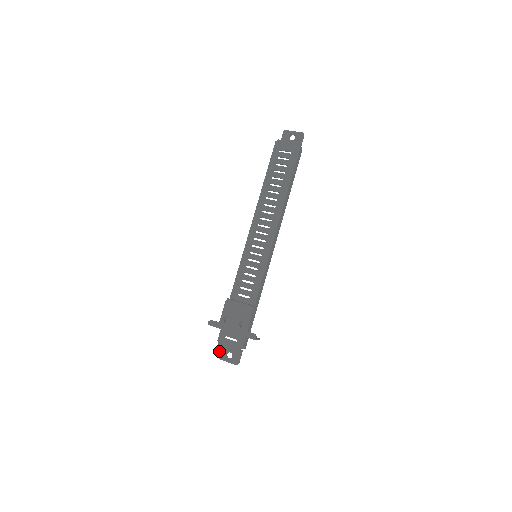
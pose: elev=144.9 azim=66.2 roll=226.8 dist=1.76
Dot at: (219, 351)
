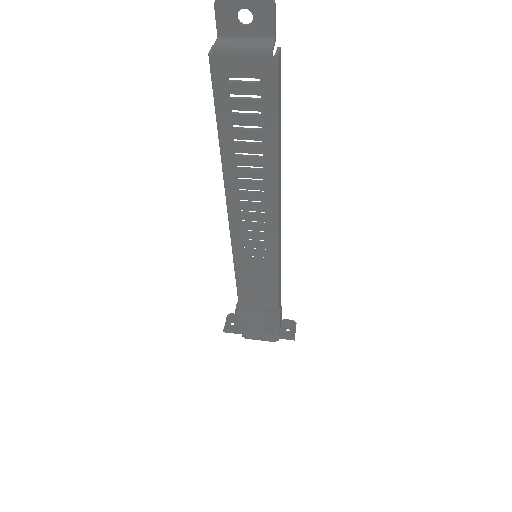
Dot at: occluded
